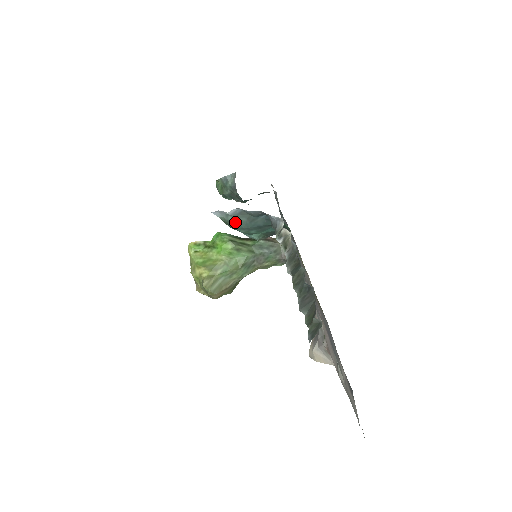
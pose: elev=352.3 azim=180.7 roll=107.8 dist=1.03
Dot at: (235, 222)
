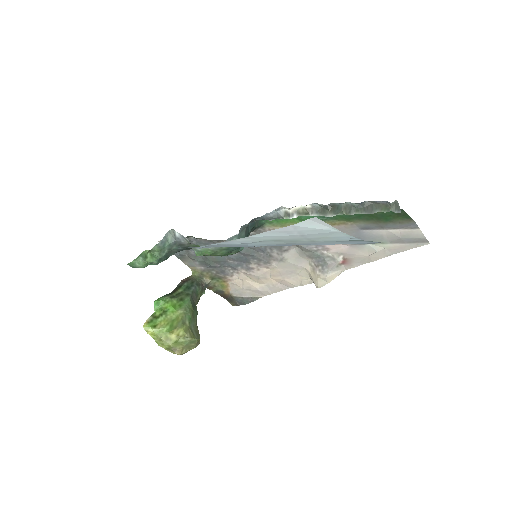
Dot at: occluded
